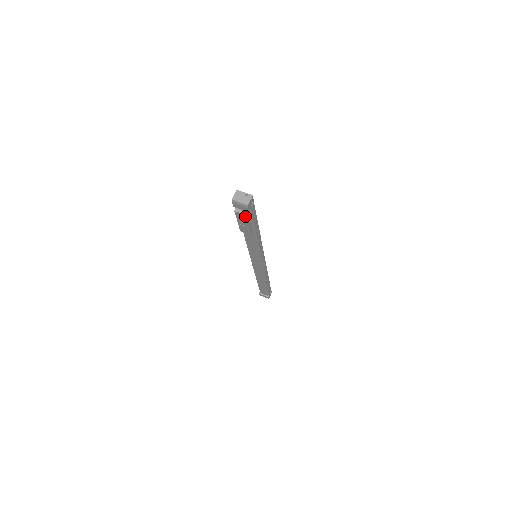
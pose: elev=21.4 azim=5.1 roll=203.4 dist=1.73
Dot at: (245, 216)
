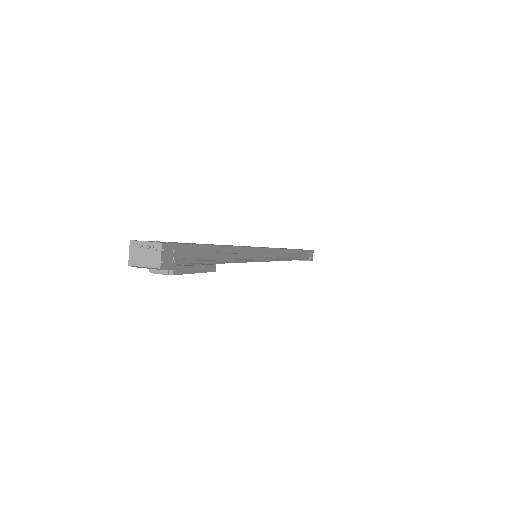
Dot at: (174, 274)
